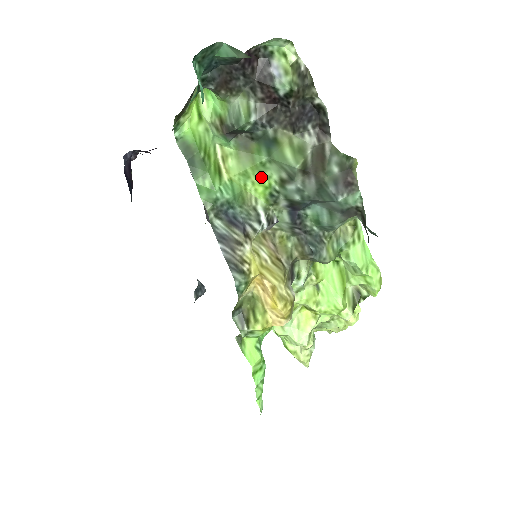
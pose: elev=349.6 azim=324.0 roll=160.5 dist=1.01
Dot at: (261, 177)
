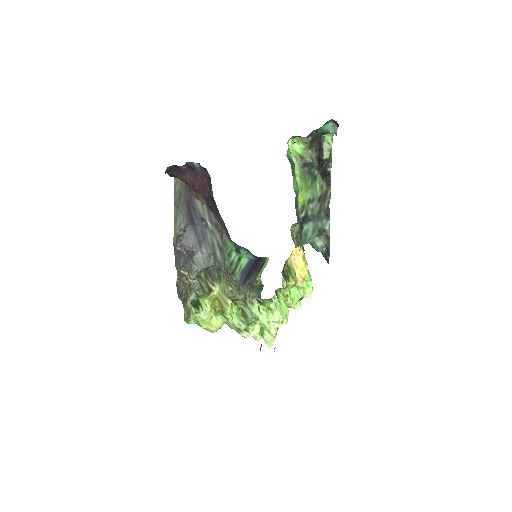
Dot at: (305, 194)
